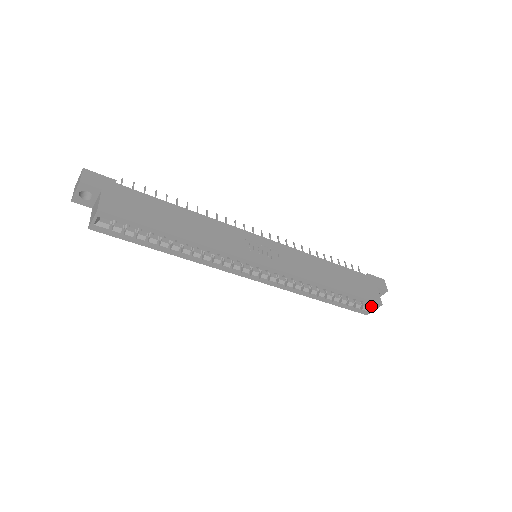
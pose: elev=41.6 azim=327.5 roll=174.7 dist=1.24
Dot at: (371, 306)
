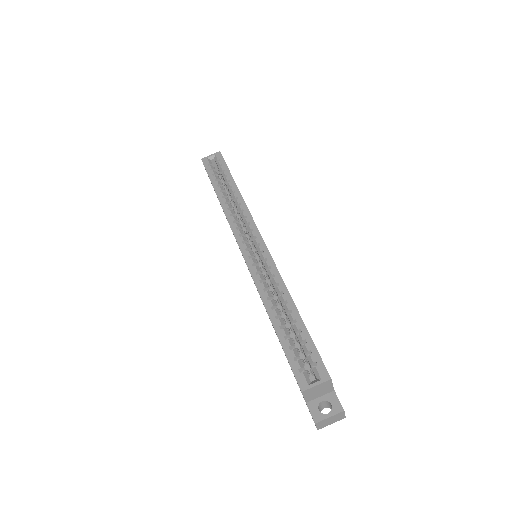
Dot at: (315, 380)
